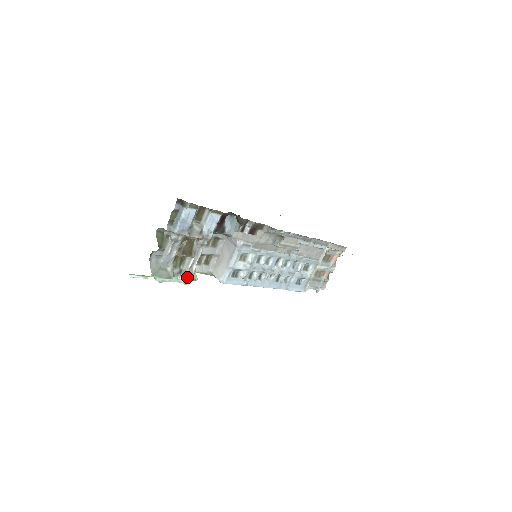
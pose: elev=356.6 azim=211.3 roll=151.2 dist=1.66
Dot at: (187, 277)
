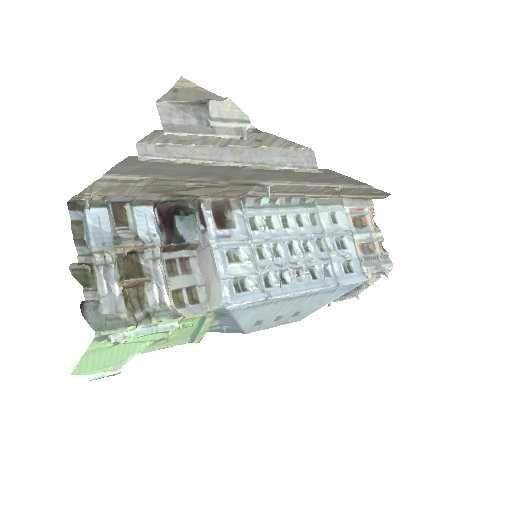
Dot at: (163, 317)
